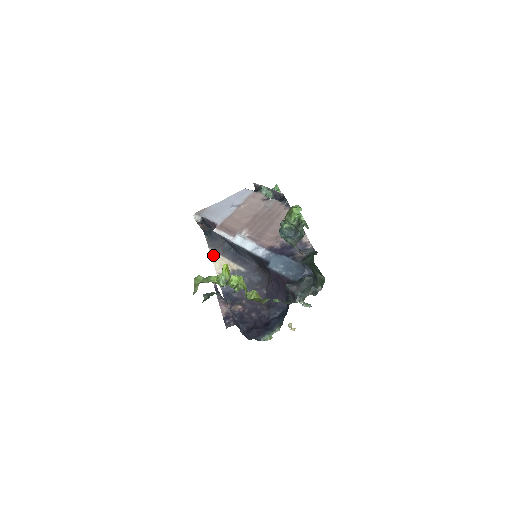
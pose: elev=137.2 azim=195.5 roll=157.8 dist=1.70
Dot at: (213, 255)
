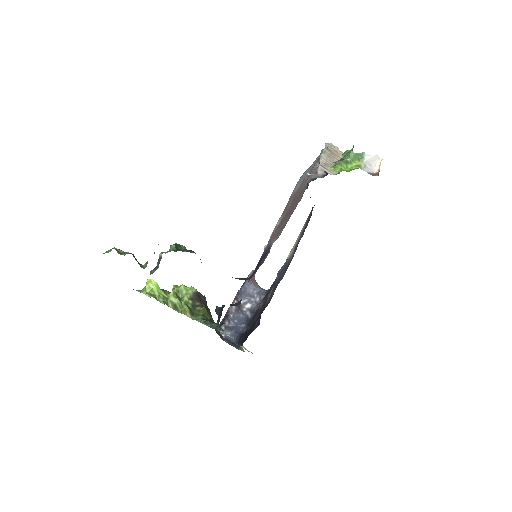
Dot at: (301, 230)
